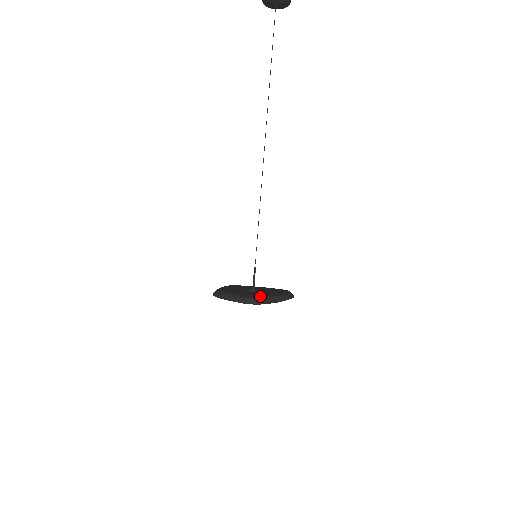
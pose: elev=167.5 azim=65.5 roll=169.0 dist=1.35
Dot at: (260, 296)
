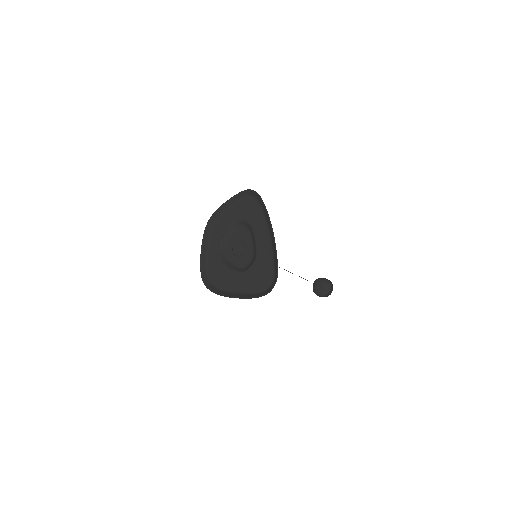
Dot at: (258, 208)
